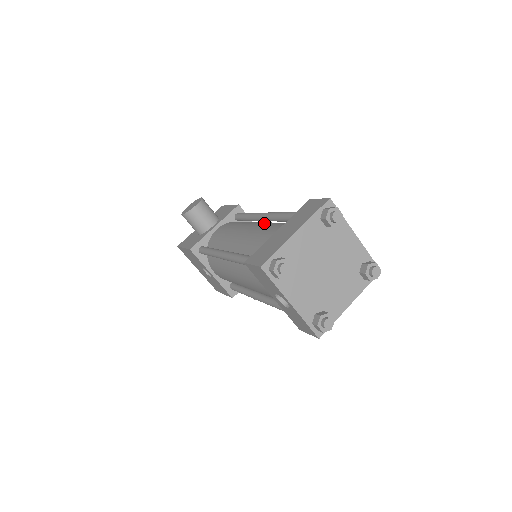
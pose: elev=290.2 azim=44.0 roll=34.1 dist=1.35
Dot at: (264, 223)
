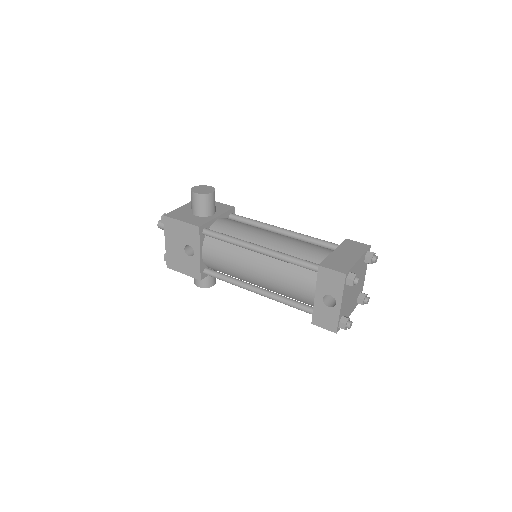
Dot at: (290, 237)
